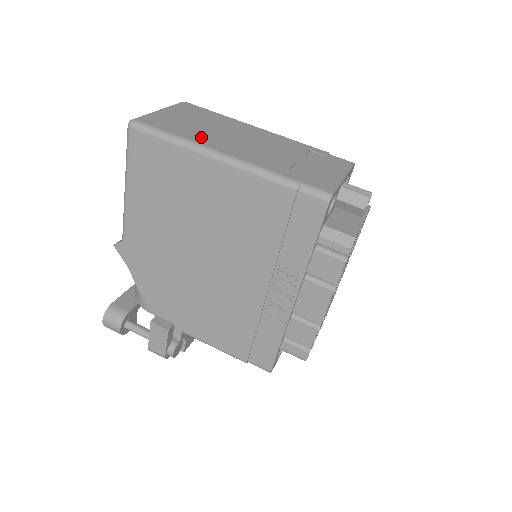
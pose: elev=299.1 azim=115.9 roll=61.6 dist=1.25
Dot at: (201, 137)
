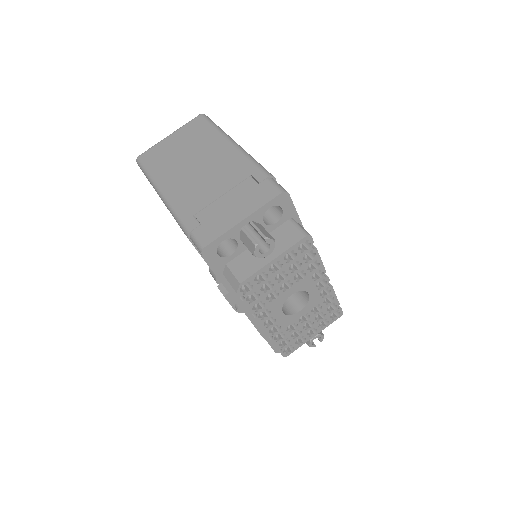
Dot at: (166, 173)
